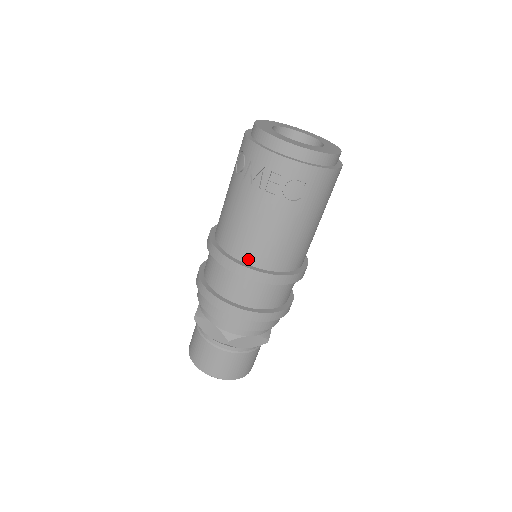
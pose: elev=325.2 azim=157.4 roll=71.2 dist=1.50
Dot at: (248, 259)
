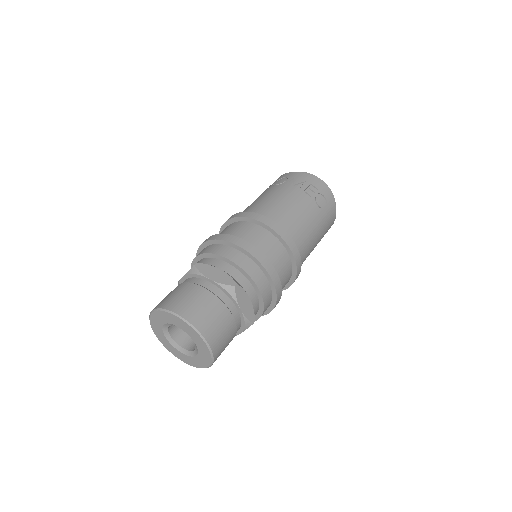
Dot at: occluded
